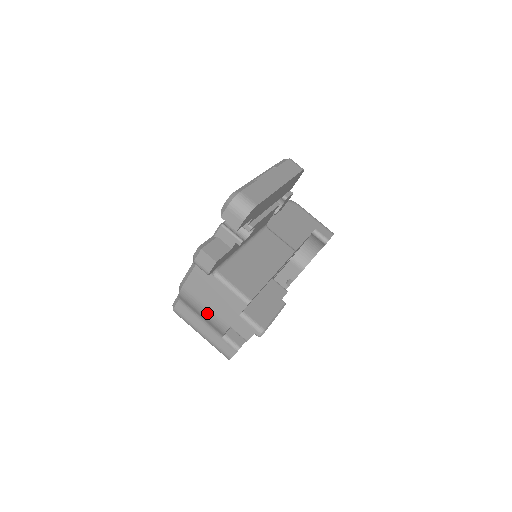
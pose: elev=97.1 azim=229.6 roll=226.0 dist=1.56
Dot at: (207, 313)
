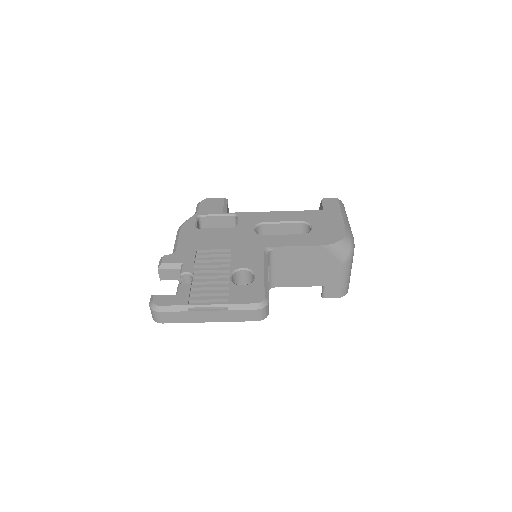
Dot at: occluded
